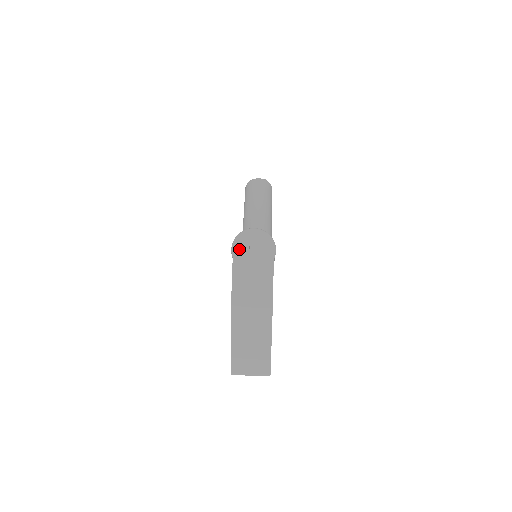
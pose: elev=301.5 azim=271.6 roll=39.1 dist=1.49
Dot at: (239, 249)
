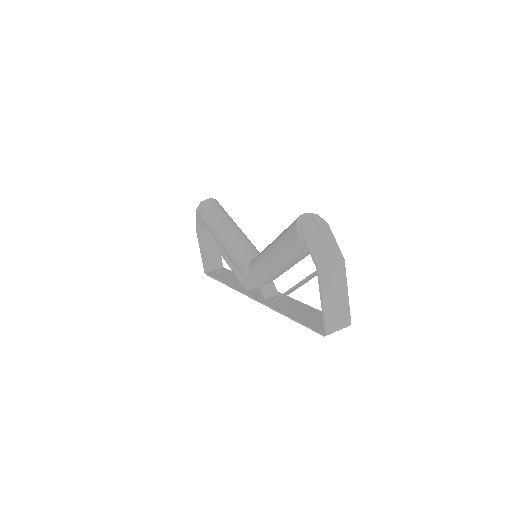
Dot at: (306, 231)
